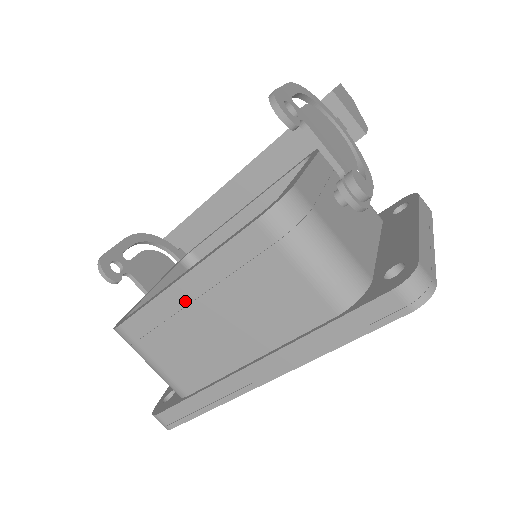
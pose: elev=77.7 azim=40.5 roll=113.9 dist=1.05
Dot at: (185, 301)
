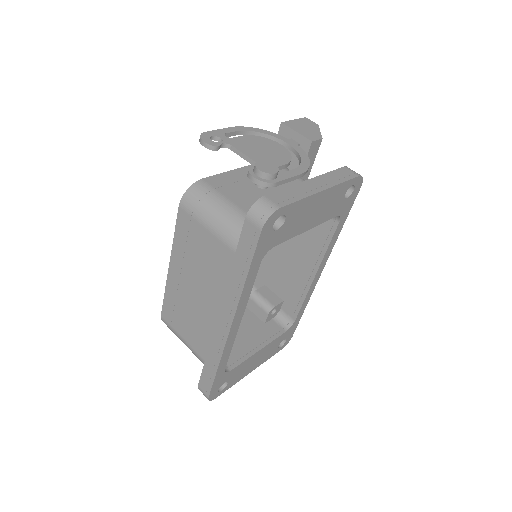
Dot at: (177, 281)
